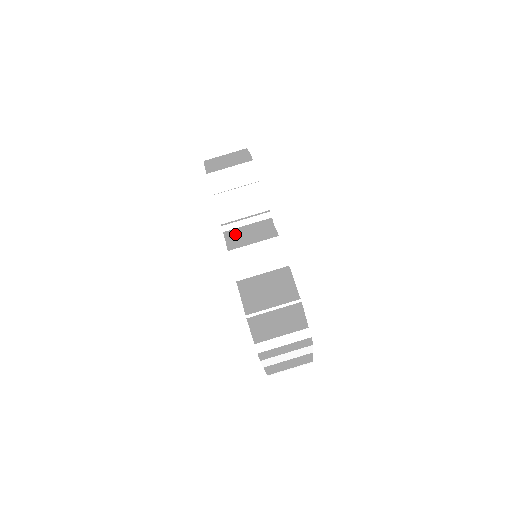
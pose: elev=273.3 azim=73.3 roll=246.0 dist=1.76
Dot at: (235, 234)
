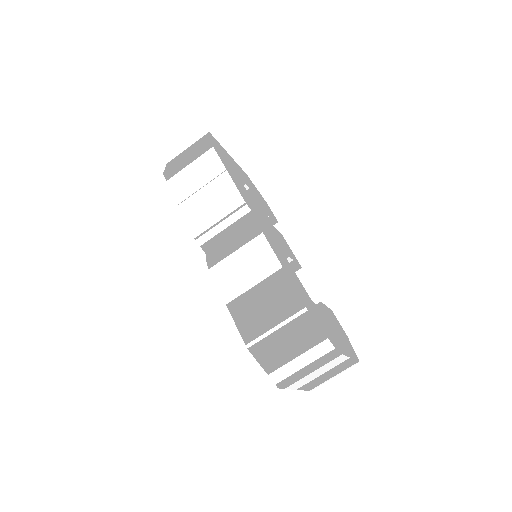
Dot at: (215, 244)
